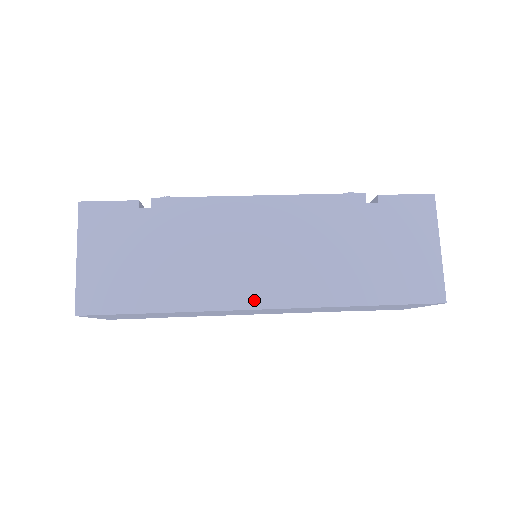
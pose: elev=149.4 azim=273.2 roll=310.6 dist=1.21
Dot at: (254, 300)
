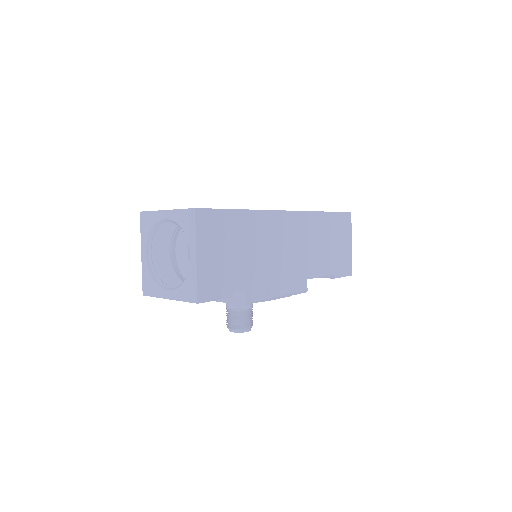
Dot at: occluded
